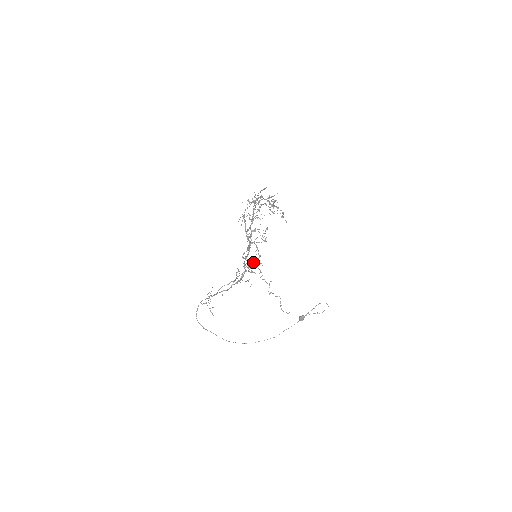
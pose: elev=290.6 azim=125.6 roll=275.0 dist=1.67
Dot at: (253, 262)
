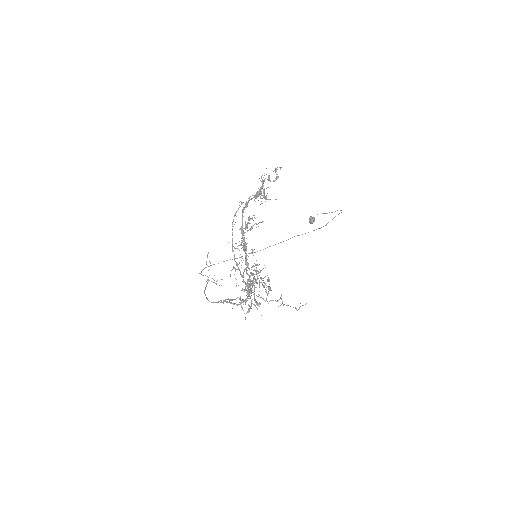
Dot at: (259, 303)
